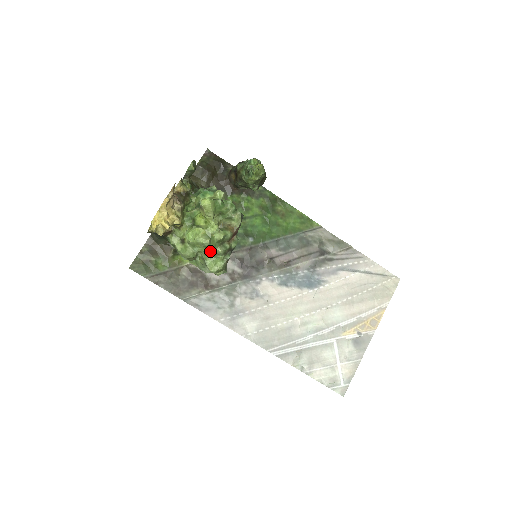
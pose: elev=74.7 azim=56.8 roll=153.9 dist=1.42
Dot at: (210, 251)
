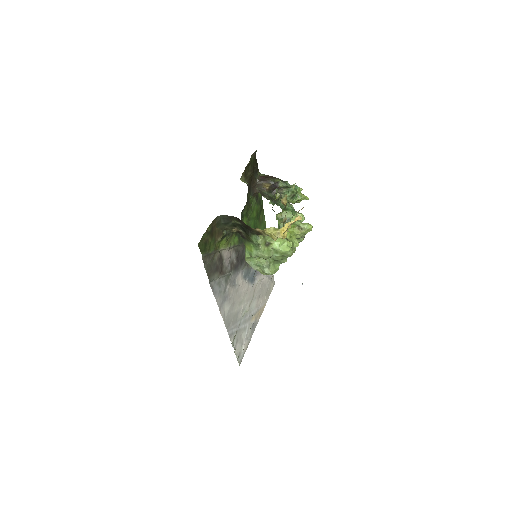
Dot at: (281, 259)
